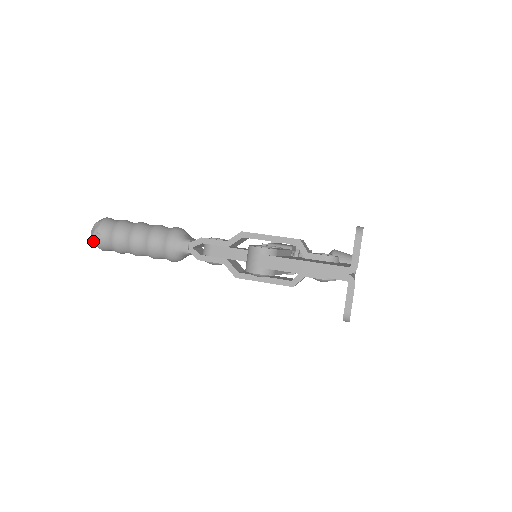
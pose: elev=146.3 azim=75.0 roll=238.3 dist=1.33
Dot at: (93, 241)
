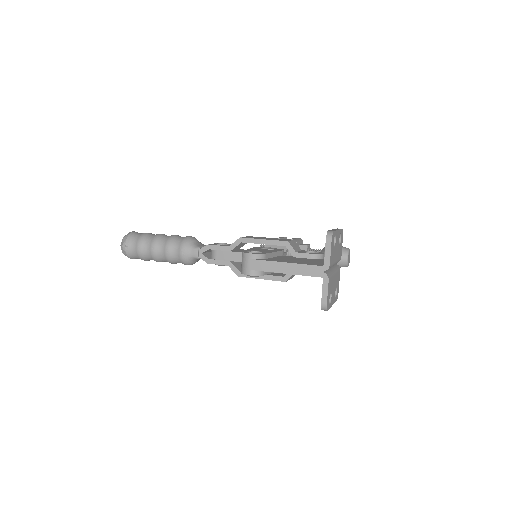
Dot at: (123, 252)
